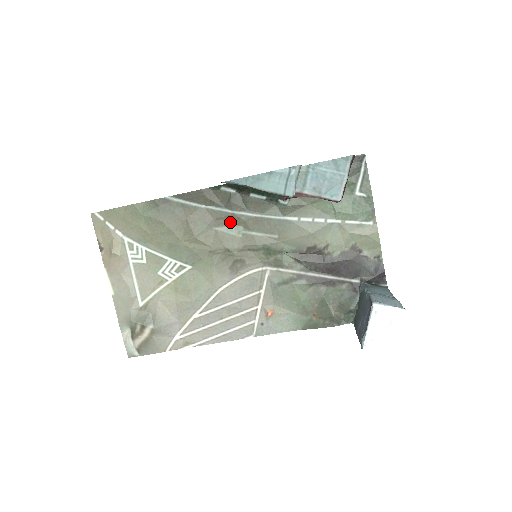
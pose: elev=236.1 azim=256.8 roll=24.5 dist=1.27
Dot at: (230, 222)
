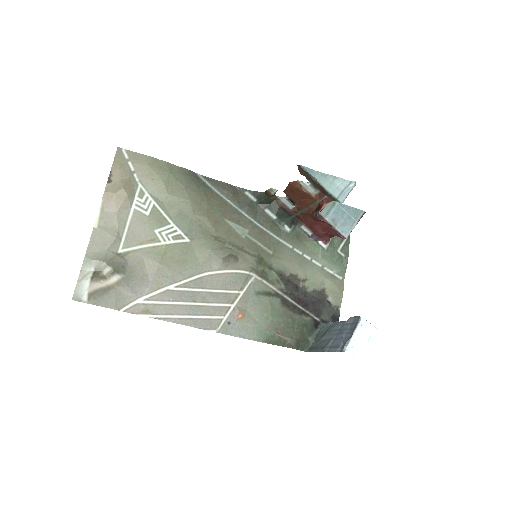
Dot at: (240, 222)
